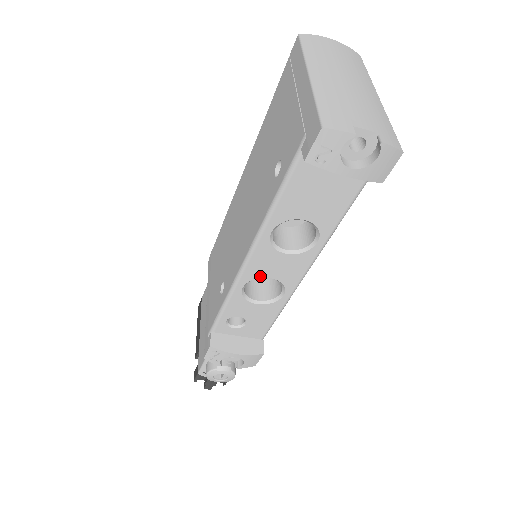
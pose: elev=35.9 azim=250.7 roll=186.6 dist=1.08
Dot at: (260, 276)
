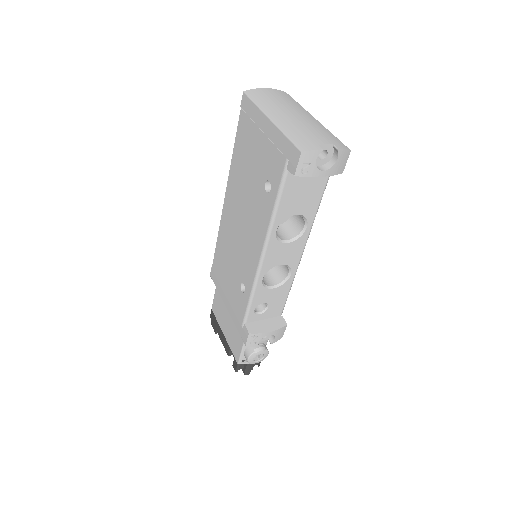
Dot at: (273, 266)
